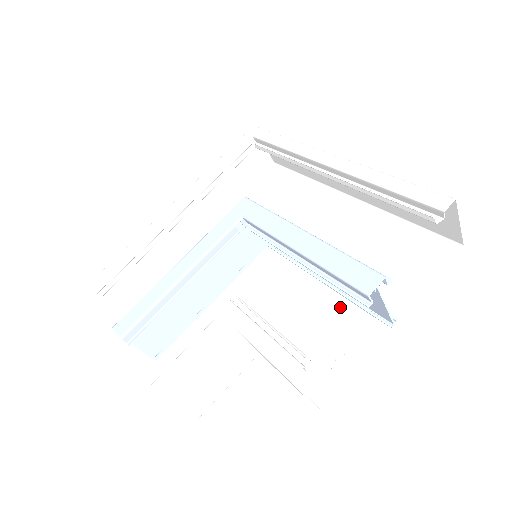
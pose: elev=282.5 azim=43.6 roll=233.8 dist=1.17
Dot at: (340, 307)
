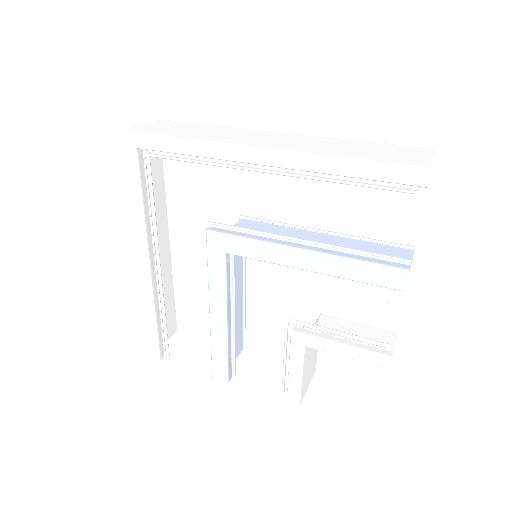
Dot at: occluded
